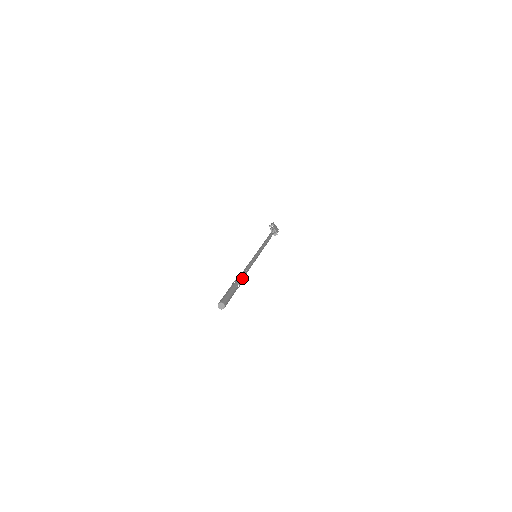
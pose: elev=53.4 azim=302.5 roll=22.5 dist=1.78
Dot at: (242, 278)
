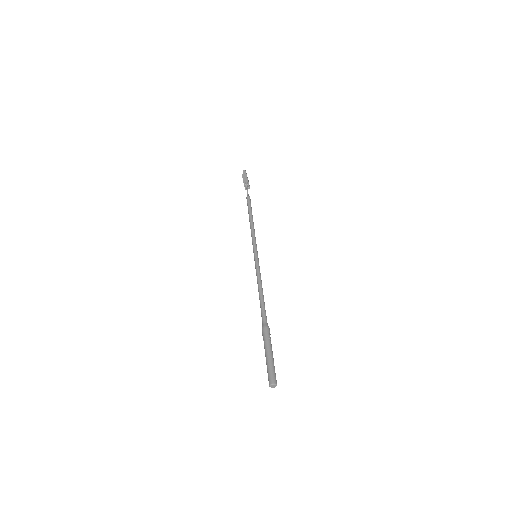
Dot at: (266, 316)
